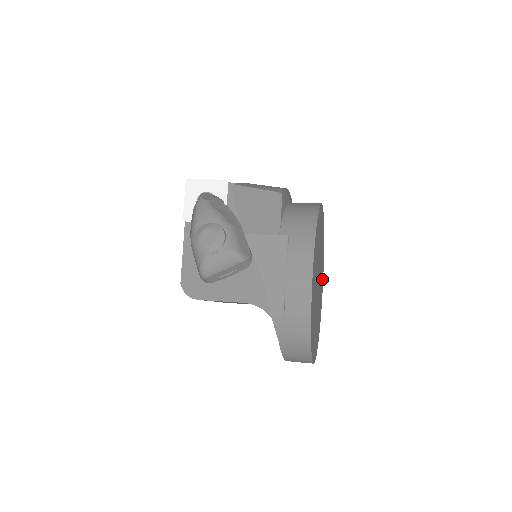
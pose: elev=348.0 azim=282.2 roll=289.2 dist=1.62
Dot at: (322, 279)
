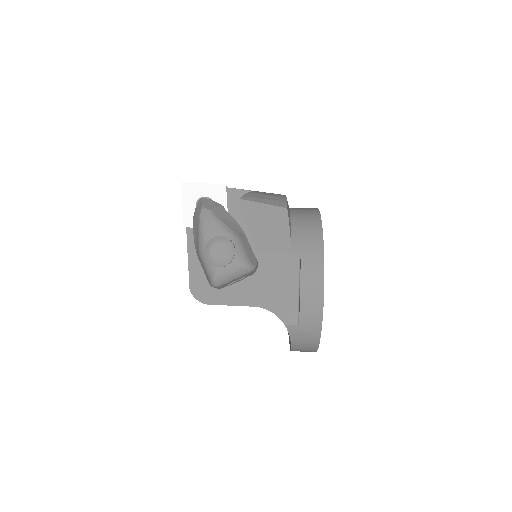
Dot at: occluded
